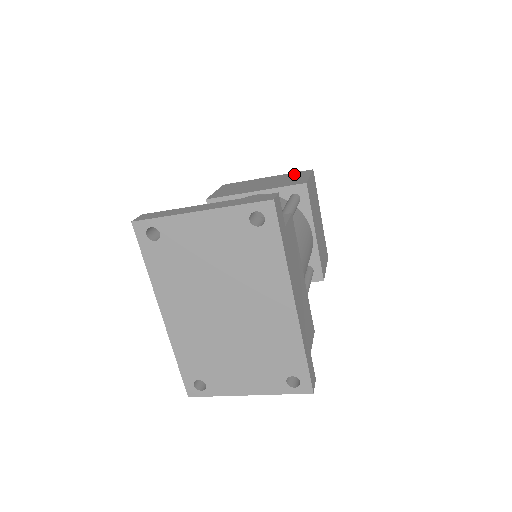
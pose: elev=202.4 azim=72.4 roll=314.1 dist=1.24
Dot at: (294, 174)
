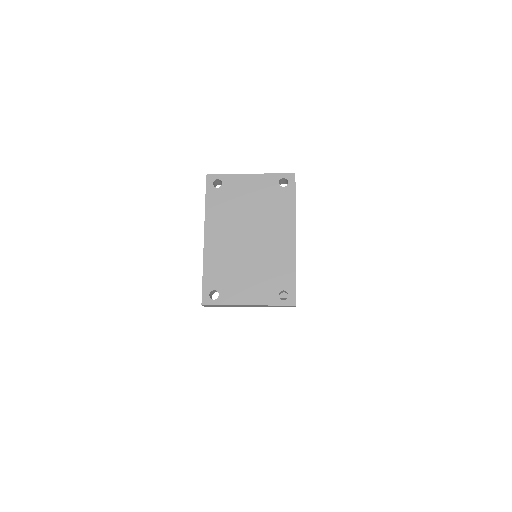
Dot at: occluded
